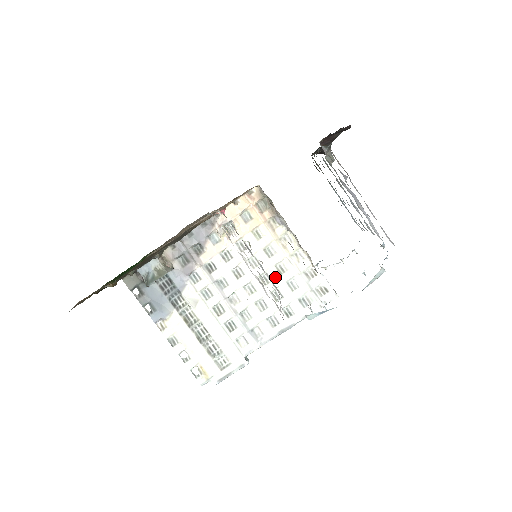
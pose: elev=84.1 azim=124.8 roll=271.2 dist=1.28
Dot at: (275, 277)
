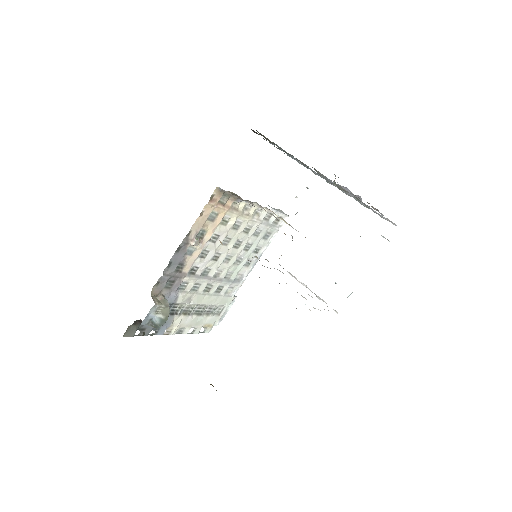
Dot at: (244, 238)
